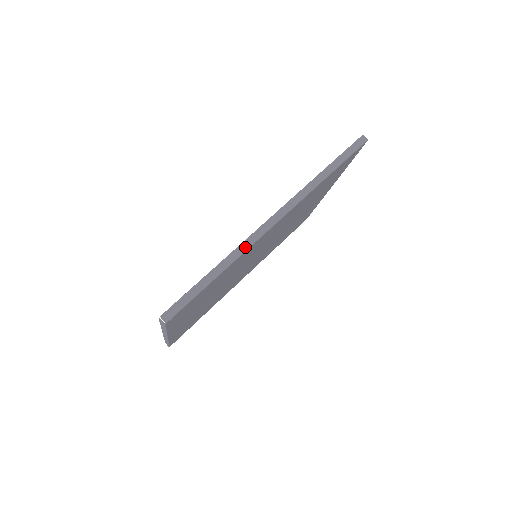
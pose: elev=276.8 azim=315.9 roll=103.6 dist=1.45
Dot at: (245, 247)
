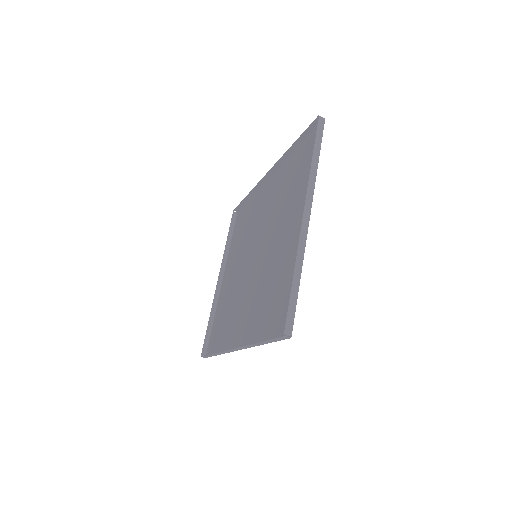
Dot at: occluded
